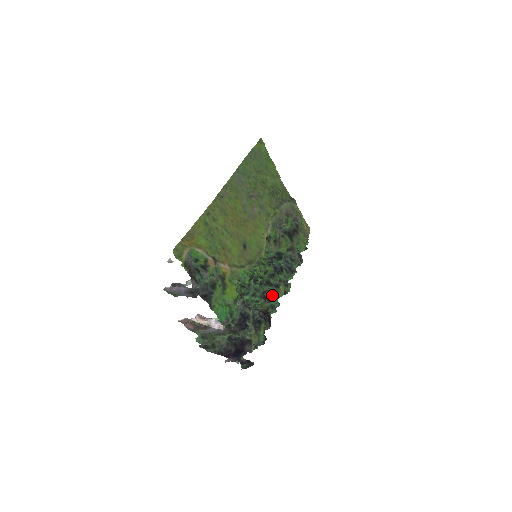
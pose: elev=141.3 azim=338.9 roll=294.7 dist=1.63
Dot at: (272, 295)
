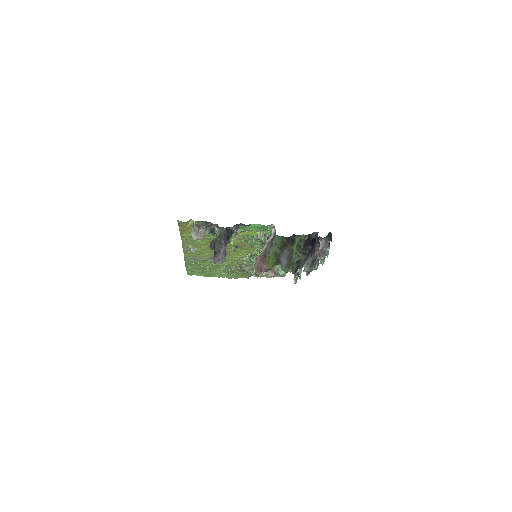
Dot at: occluded
